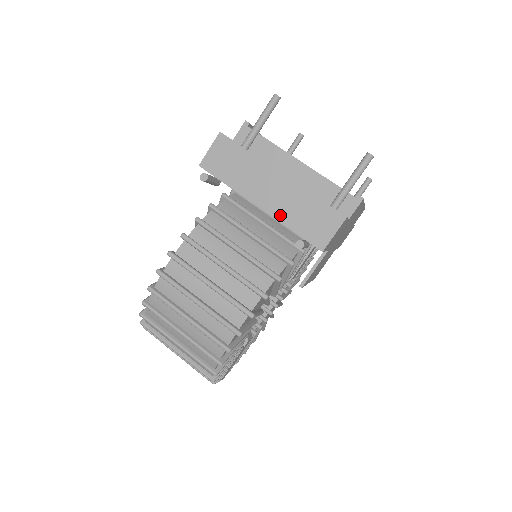
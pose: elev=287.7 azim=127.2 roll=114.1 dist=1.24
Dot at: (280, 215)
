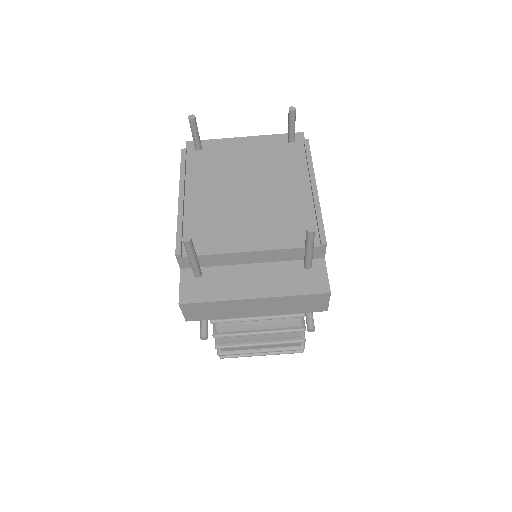
Dot at: (277, 312)
